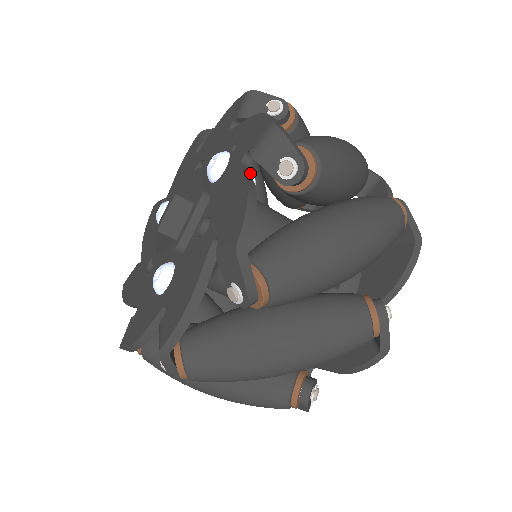
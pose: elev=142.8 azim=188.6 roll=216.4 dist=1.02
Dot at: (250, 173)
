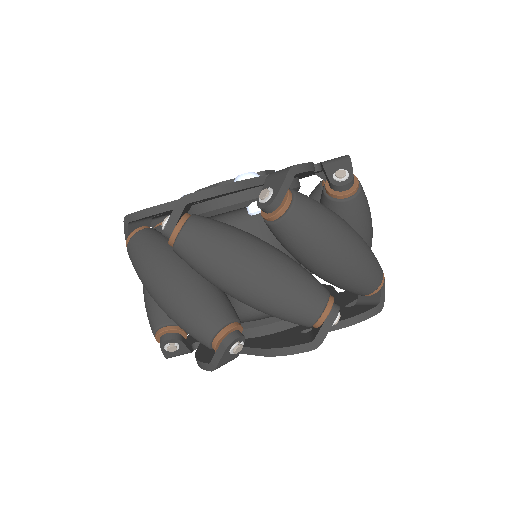
Dot at: occluded
